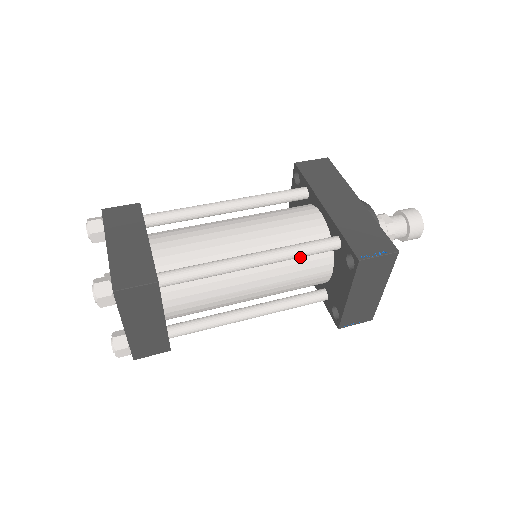
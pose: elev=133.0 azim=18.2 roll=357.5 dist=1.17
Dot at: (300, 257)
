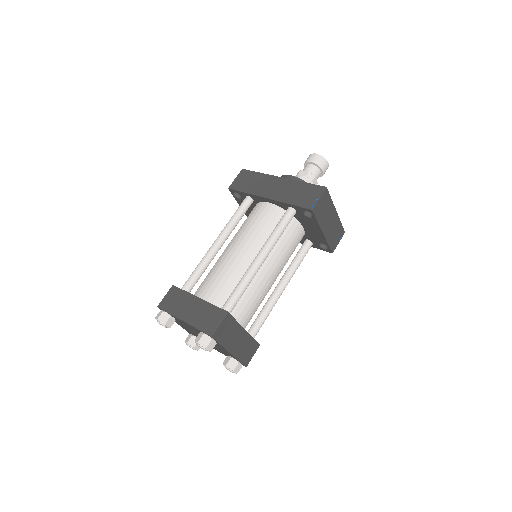
Dot at: occluded
